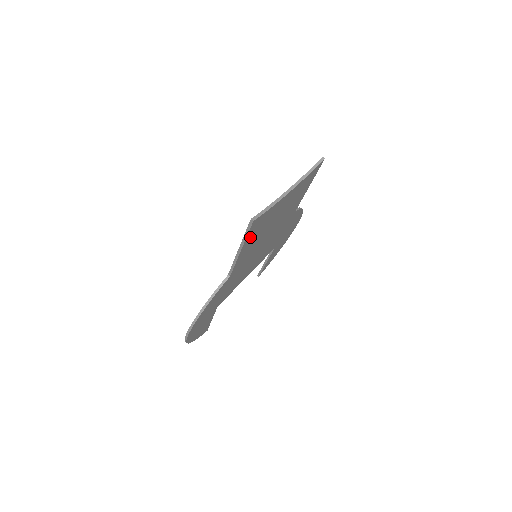
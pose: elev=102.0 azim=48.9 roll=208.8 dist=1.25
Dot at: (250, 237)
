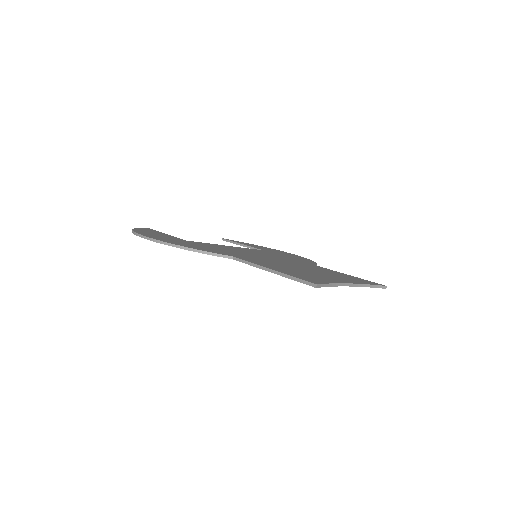
Dot at: occluded
